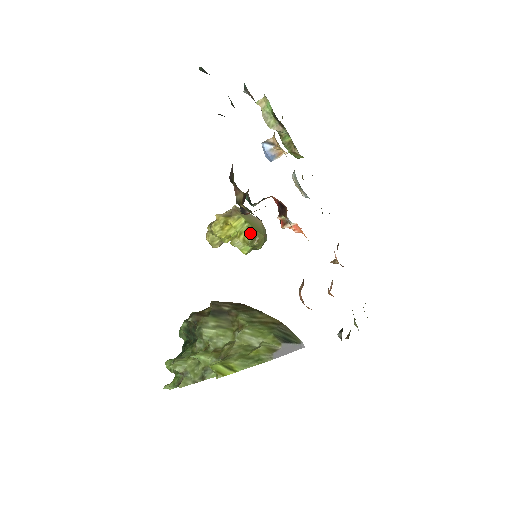
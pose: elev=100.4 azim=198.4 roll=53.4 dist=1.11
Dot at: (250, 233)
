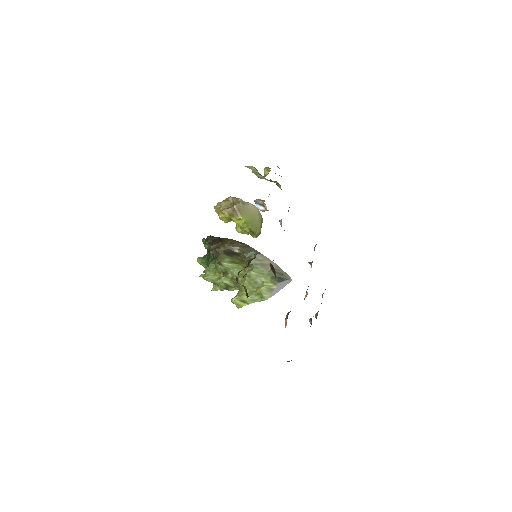
Dot at: (250, 230)
